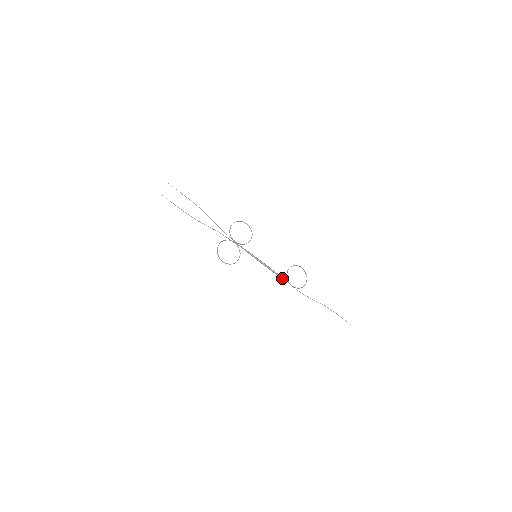
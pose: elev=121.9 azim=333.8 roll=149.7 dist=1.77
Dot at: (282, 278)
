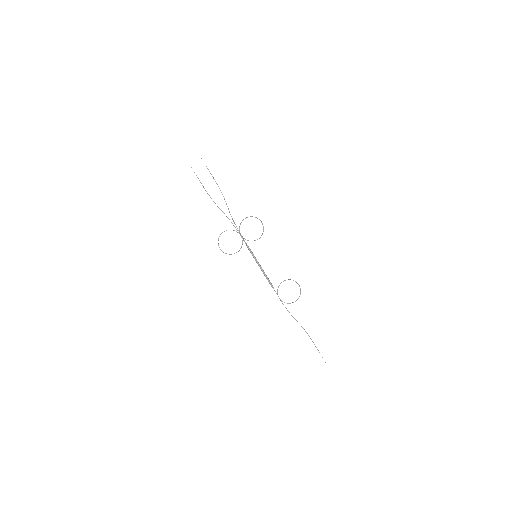
Dot at: (272, 287)
